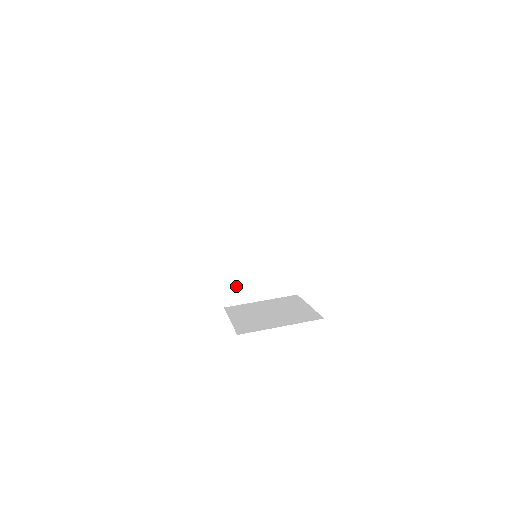
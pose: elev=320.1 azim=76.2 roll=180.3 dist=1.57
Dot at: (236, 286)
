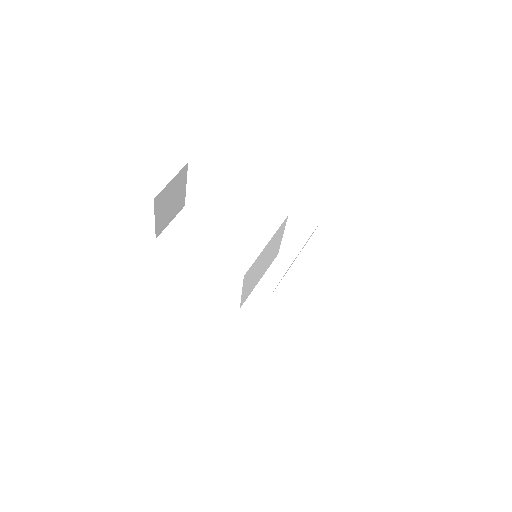
Dot at: (249, 290)
